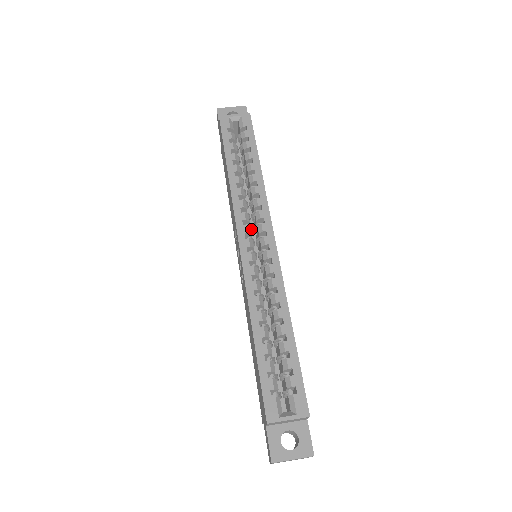
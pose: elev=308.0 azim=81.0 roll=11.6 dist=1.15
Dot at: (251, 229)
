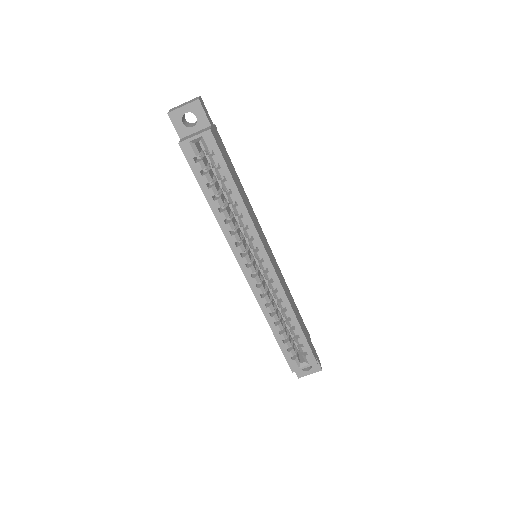
Dot at: occluded
